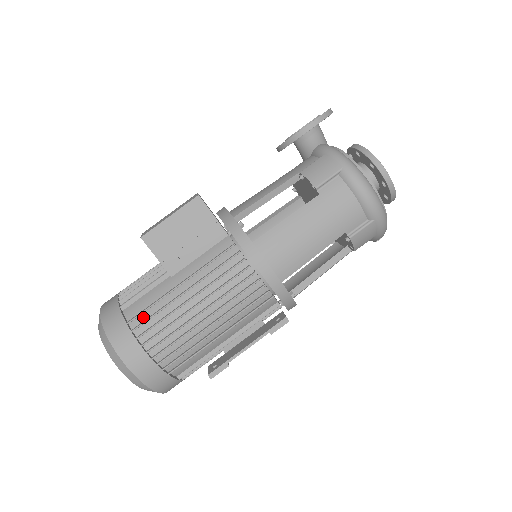
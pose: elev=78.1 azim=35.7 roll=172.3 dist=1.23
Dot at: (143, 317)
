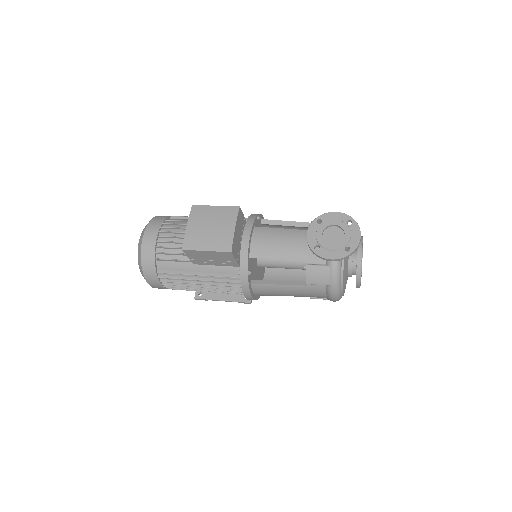
Dot at: (168, 274)
